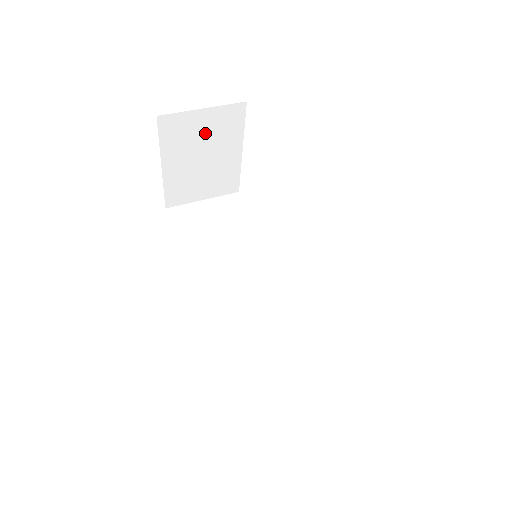
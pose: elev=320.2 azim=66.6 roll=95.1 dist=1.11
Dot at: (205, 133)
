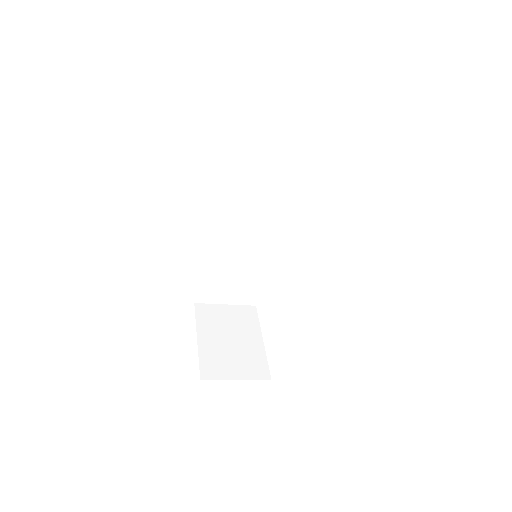
Dot at: (229, 321)
